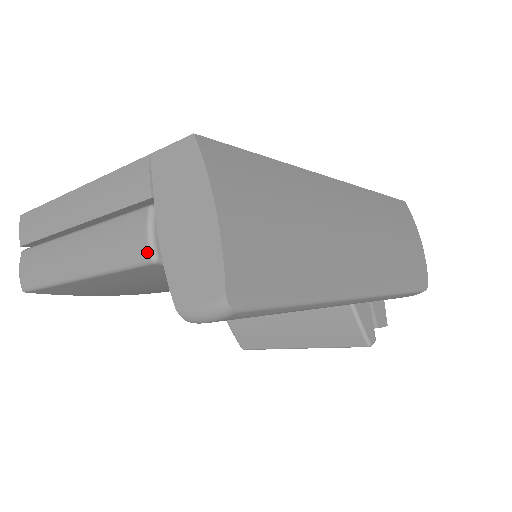
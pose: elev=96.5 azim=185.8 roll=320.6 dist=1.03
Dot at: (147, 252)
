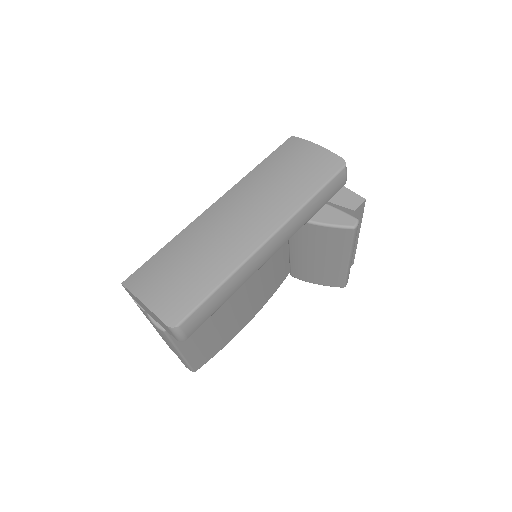
Dot at: (160, 330)
